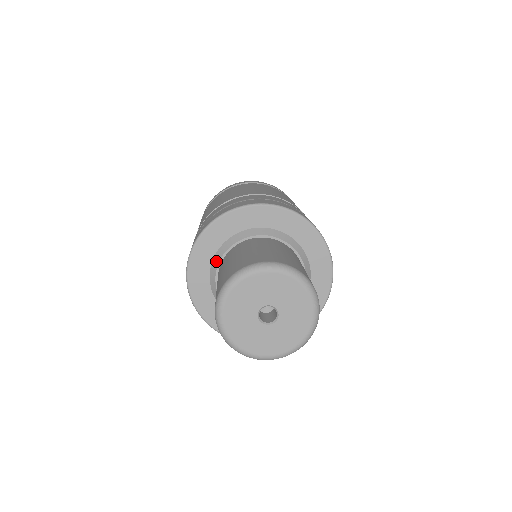
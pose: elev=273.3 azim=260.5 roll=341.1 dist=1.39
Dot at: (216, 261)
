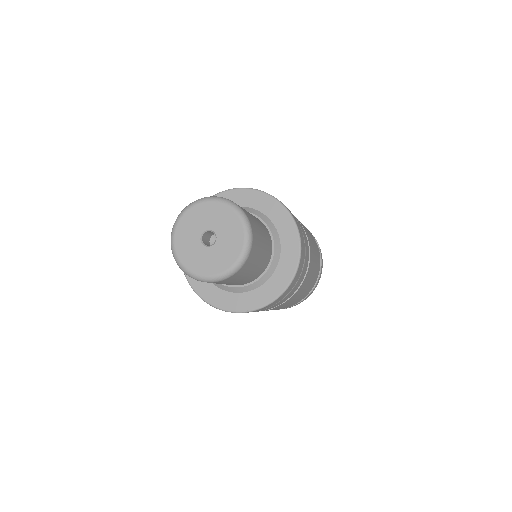
Dot at: occluded
